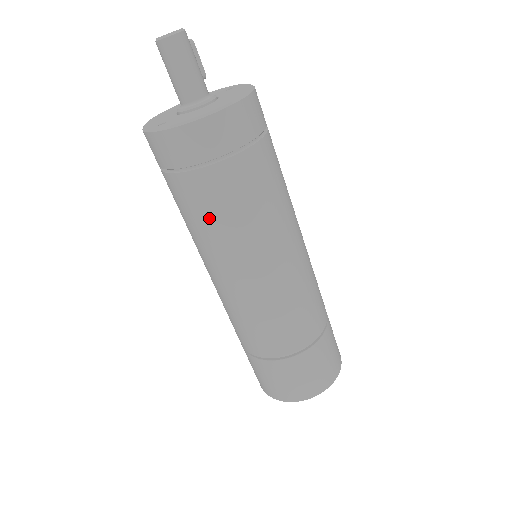
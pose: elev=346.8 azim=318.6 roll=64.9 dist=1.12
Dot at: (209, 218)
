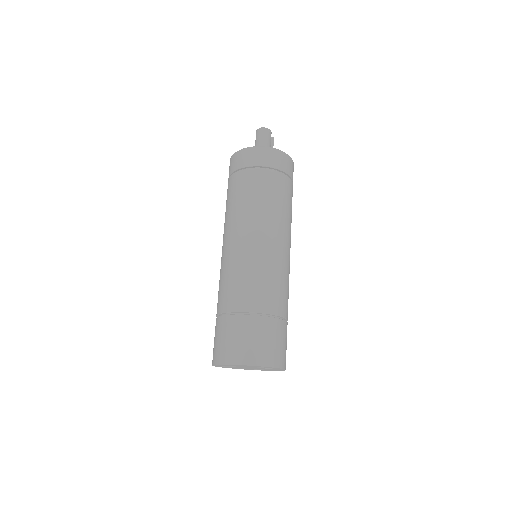
Dot at: (231, 200)
